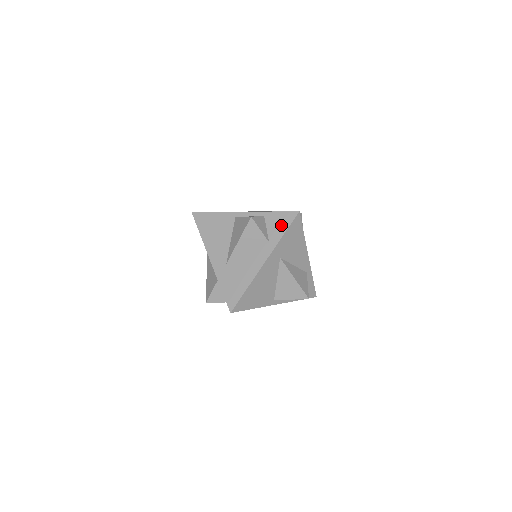
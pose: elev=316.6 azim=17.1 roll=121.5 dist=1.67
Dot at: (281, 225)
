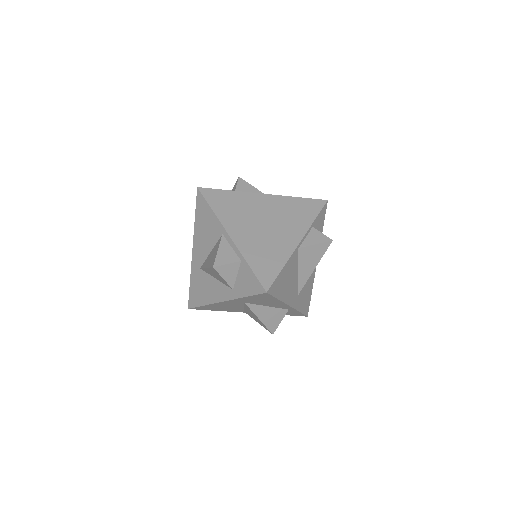
Dot at: (248, 286)
